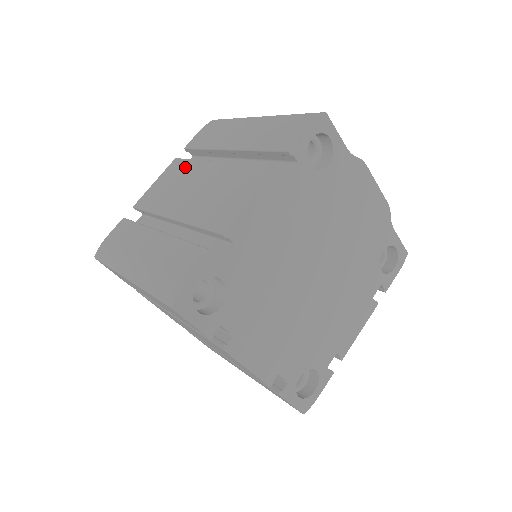
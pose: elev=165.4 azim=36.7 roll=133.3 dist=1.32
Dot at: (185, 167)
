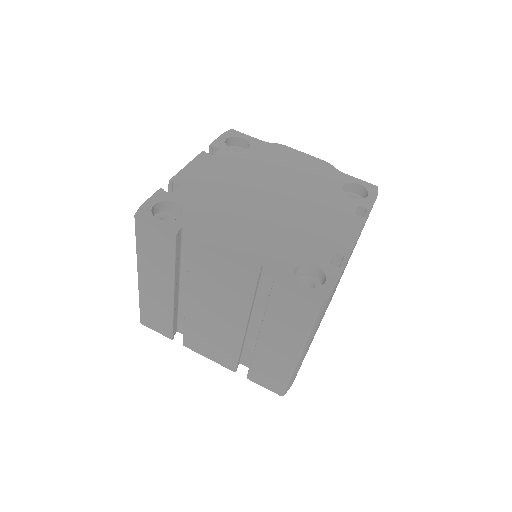
Dot at: occluded
